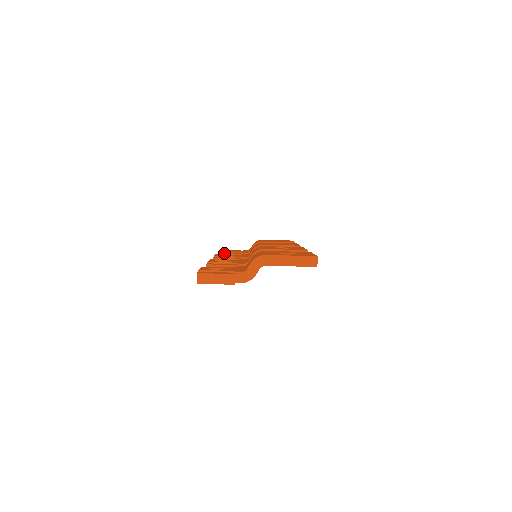
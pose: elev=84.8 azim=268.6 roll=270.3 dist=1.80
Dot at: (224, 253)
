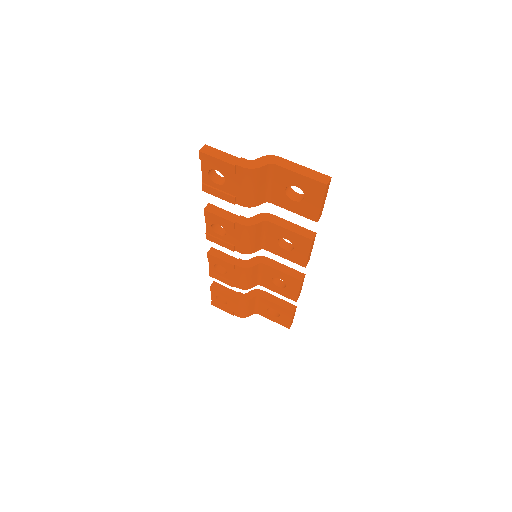
Dot at: occluded
